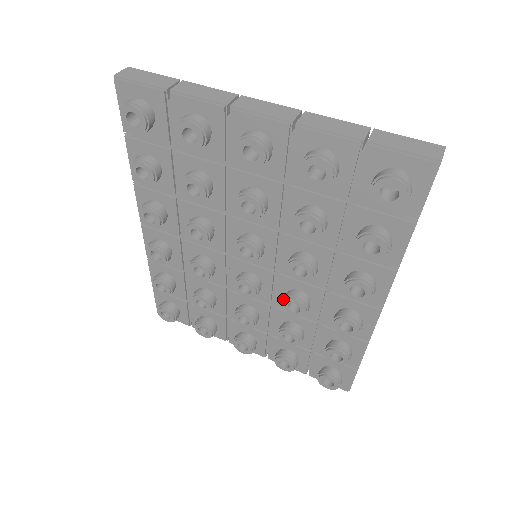
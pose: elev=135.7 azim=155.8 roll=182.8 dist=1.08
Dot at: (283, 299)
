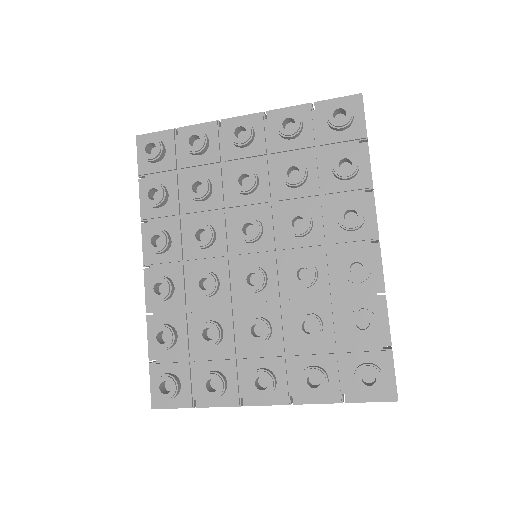
Dot at: (291, 272)
